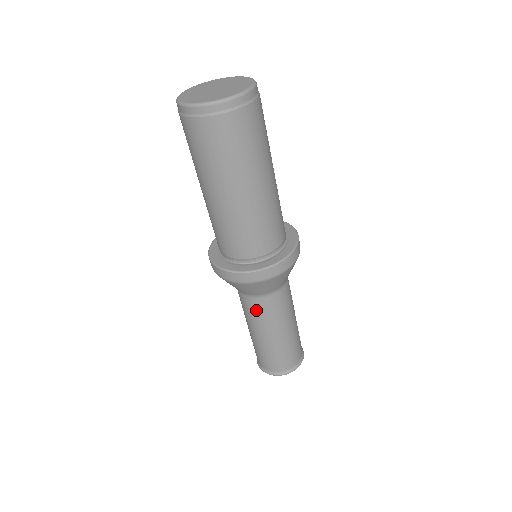
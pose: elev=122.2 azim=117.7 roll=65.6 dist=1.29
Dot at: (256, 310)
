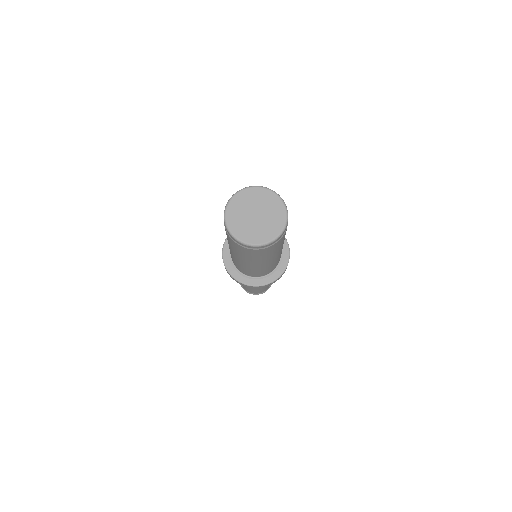
Dot at: occluded
